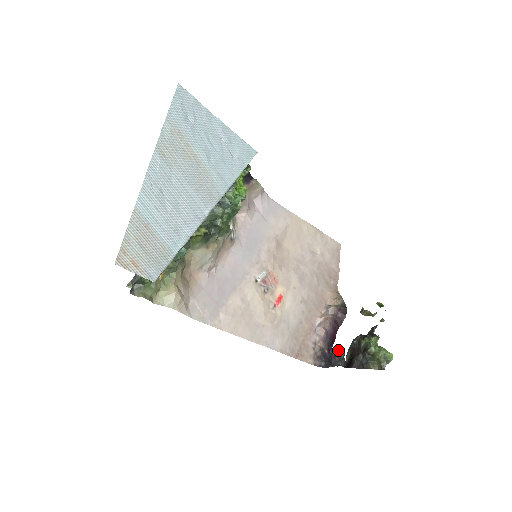
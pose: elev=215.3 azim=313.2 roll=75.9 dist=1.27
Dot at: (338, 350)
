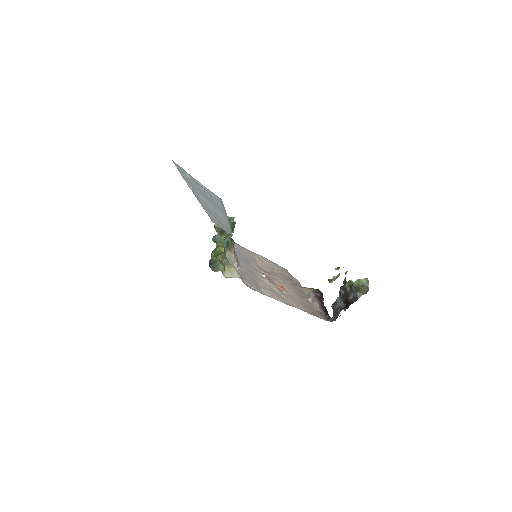
Dot at: (336, 300)
